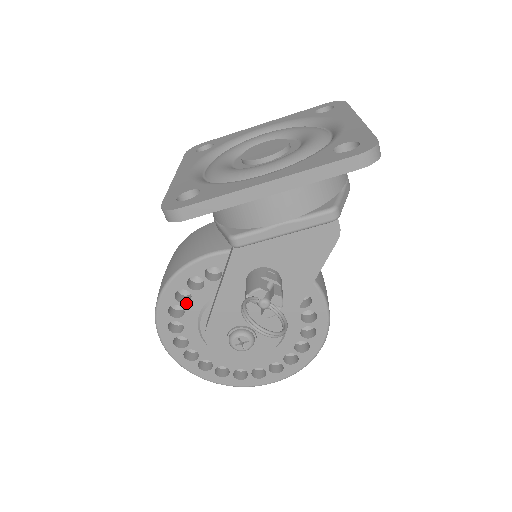
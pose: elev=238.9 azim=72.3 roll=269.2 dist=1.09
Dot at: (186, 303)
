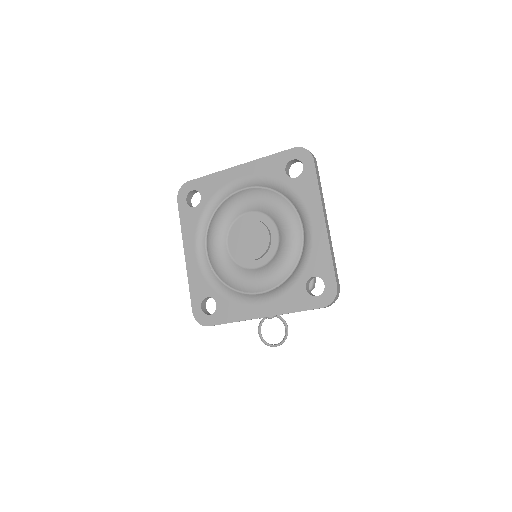
Dot at: occluded
